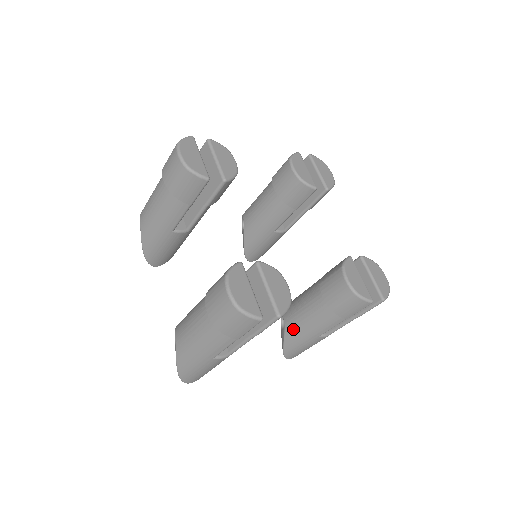
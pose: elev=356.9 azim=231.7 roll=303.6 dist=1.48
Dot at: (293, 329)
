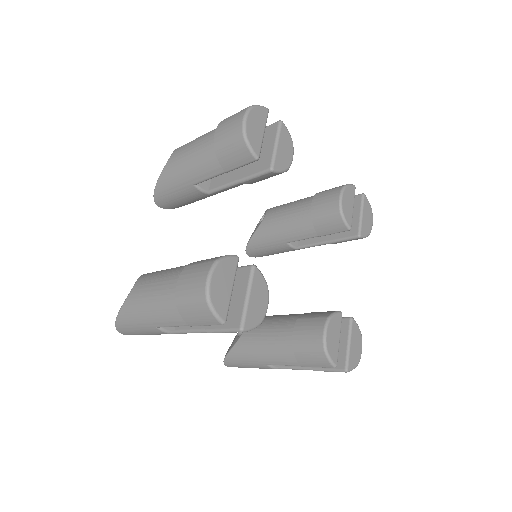
Dot at: (247, 343)
